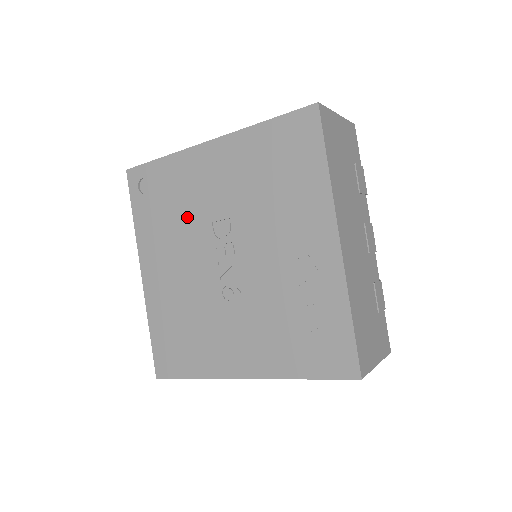
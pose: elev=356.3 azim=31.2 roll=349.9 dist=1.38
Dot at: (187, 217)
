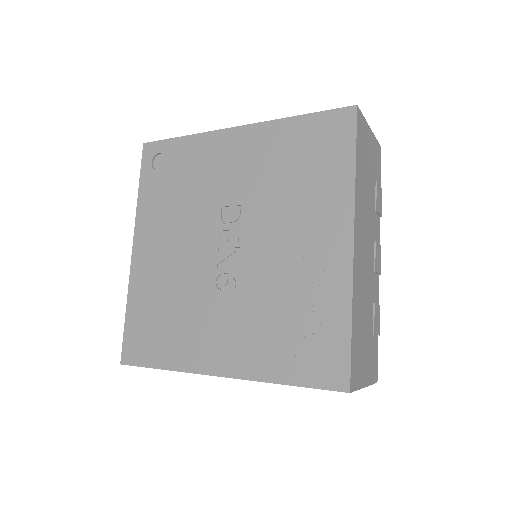
Dot at: (196, 198)
